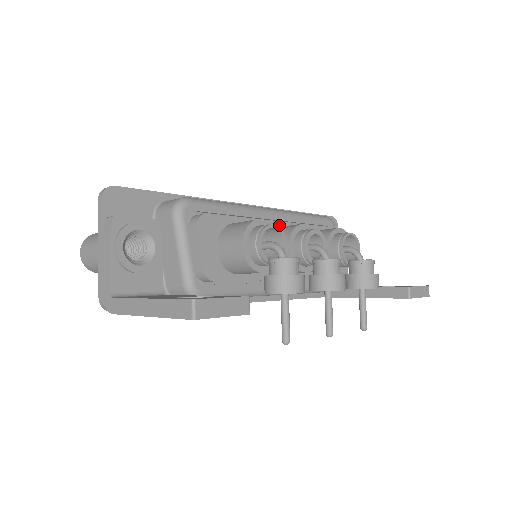
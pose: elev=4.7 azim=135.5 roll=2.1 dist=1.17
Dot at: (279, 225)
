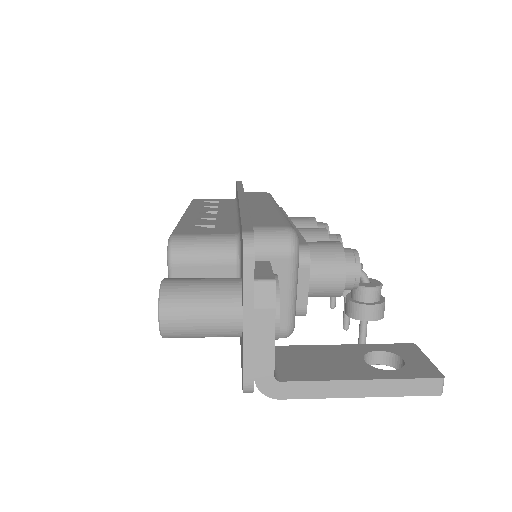
Dot at: occluded
